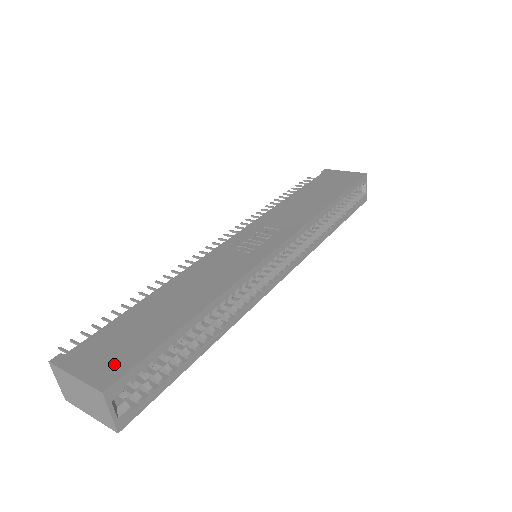
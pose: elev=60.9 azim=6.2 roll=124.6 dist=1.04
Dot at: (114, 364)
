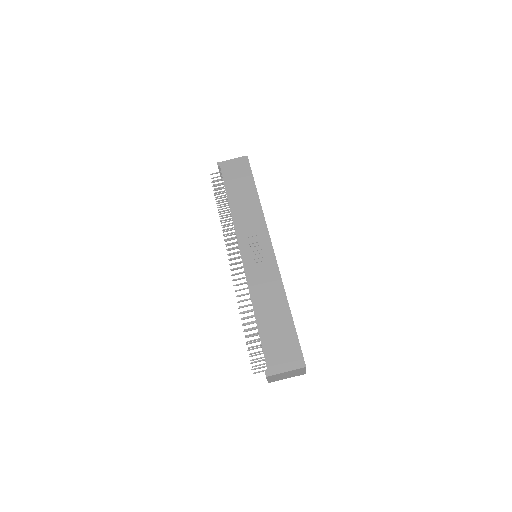
Dot at: (293, 355)
